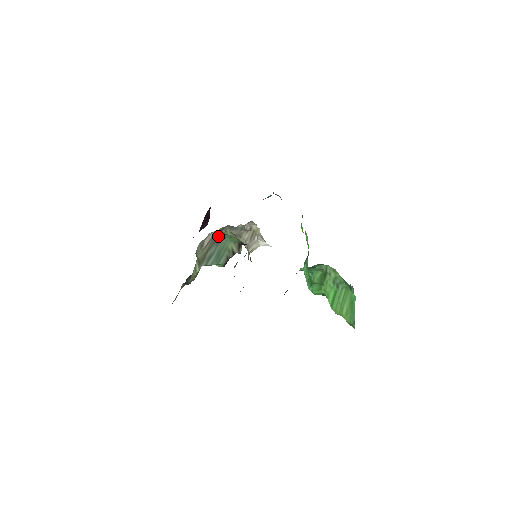
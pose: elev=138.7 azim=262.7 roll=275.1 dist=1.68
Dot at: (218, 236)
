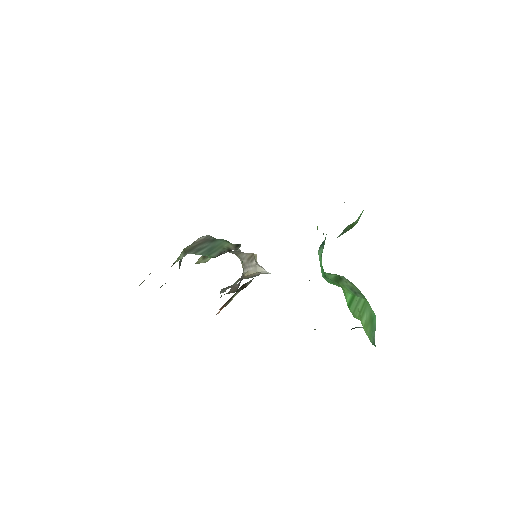
Dot at: occluded
